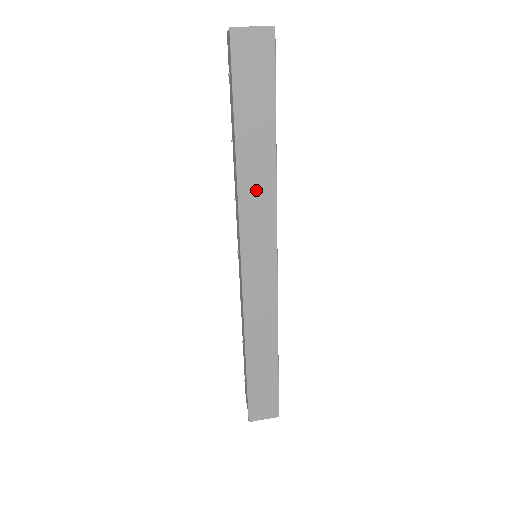
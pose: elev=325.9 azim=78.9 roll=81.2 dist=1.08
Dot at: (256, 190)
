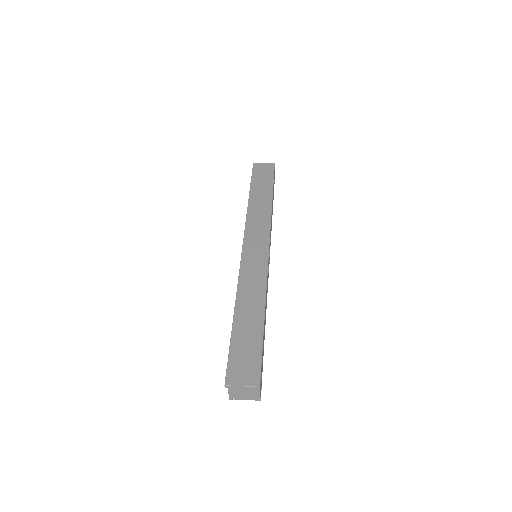
Dot at: (258, 213)
